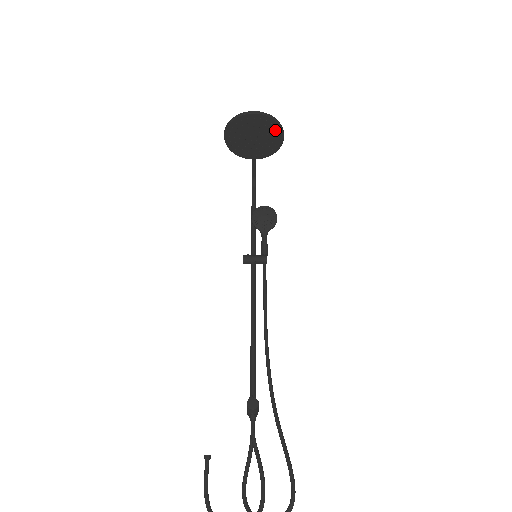
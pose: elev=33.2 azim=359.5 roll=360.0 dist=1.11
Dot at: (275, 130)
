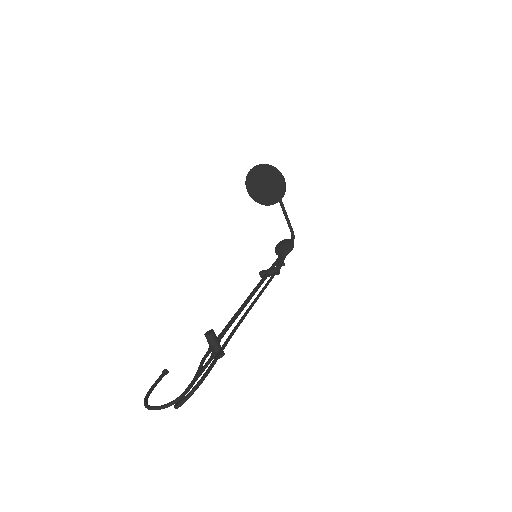
Dot at: (276, 175)
